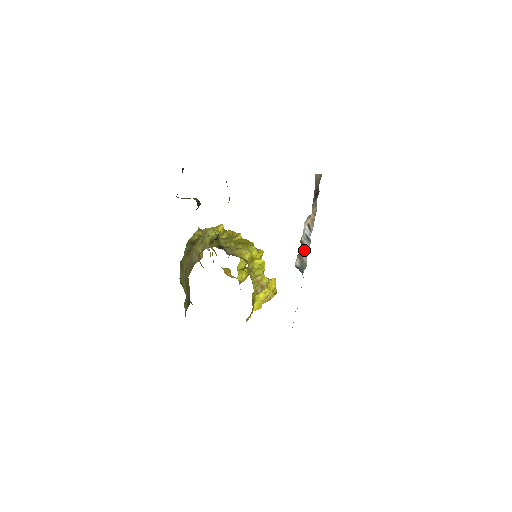
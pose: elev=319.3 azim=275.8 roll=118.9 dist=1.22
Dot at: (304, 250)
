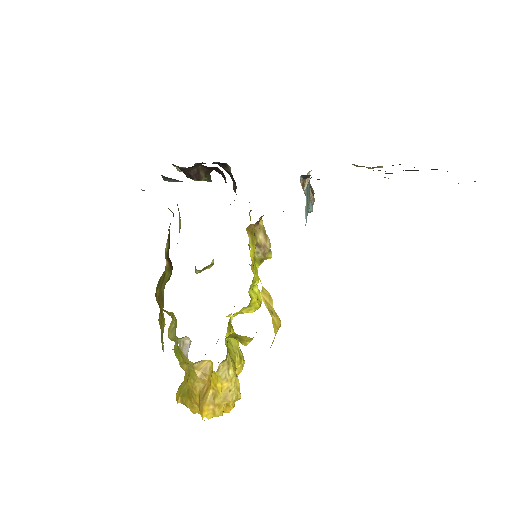
Dot at: occluded
